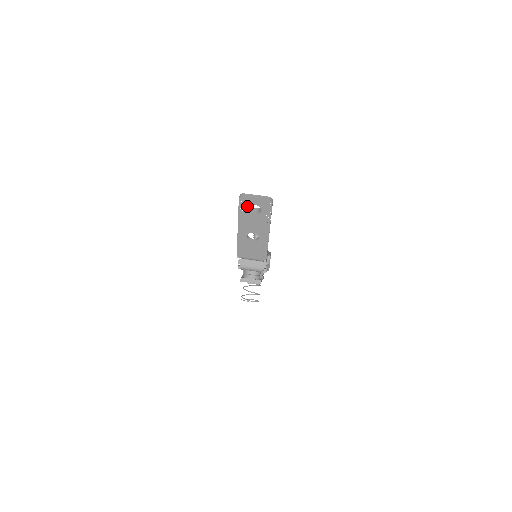
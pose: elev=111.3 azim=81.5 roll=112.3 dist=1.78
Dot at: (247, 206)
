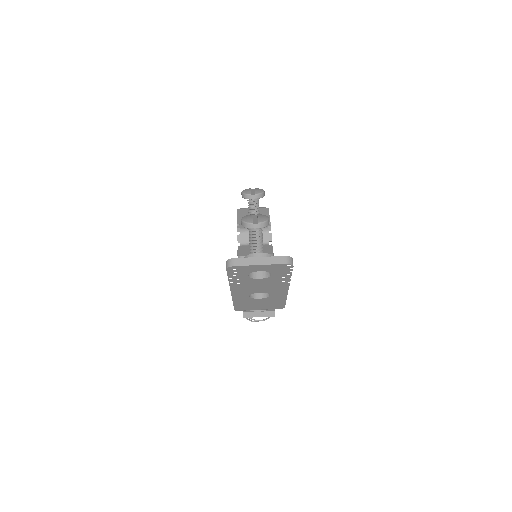
Dot at: (244, 273)
